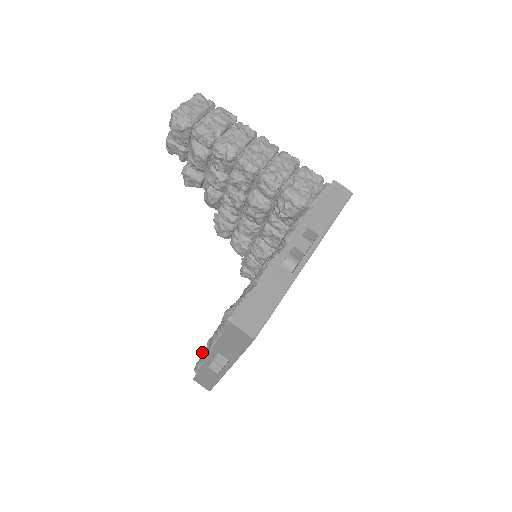
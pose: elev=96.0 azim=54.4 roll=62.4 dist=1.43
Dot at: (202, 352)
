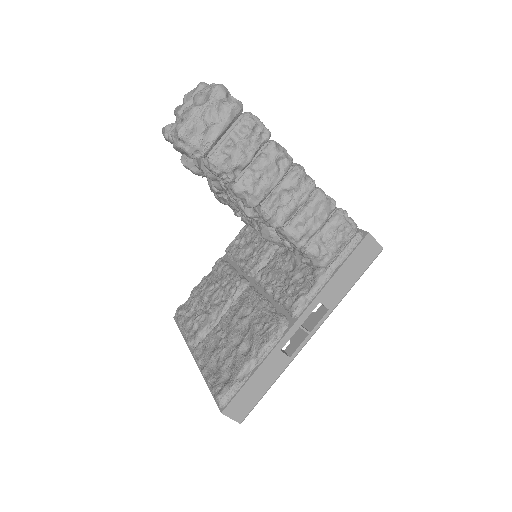
Dot at: (187, 341)
